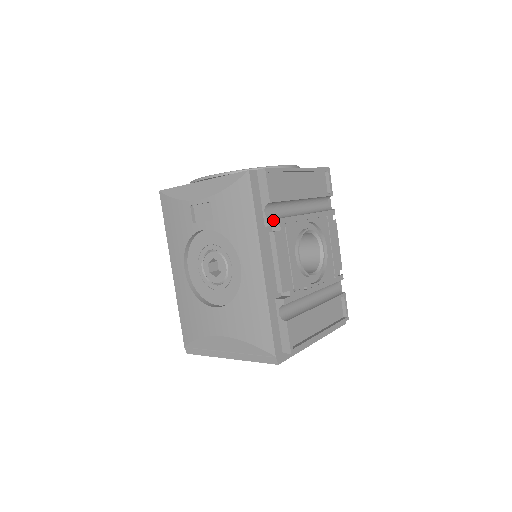
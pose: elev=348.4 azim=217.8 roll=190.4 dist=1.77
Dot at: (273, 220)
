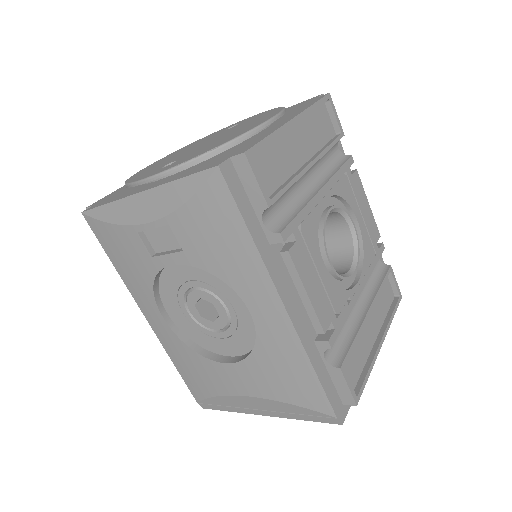
Dot at: (281, 233)
